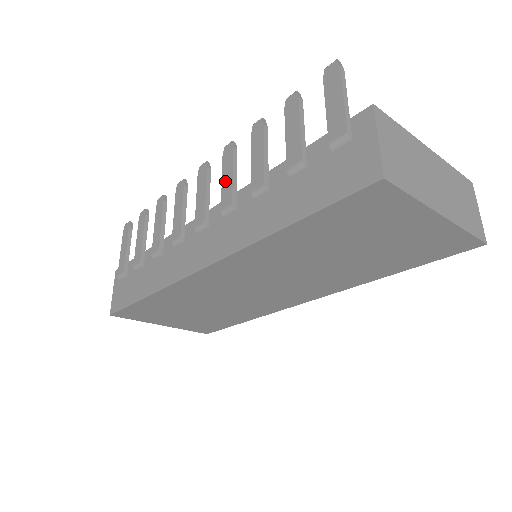
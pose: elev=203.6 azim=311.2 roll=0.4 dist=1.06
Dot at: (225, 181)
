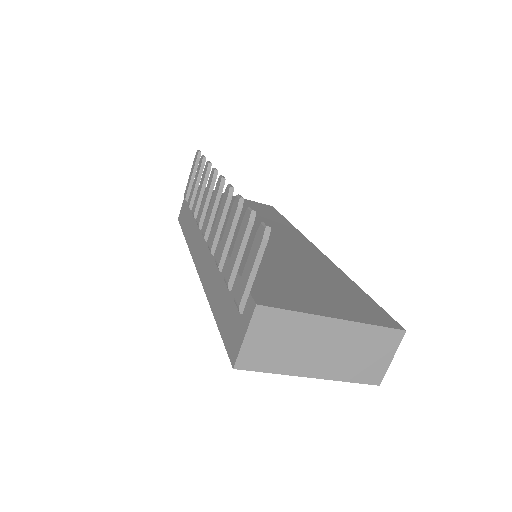
Dot at: (216, 221)
